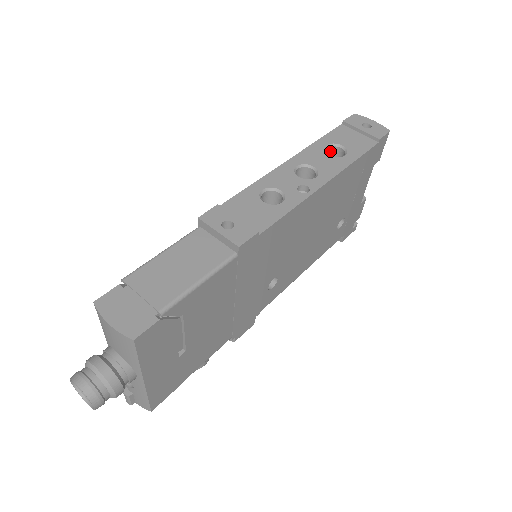
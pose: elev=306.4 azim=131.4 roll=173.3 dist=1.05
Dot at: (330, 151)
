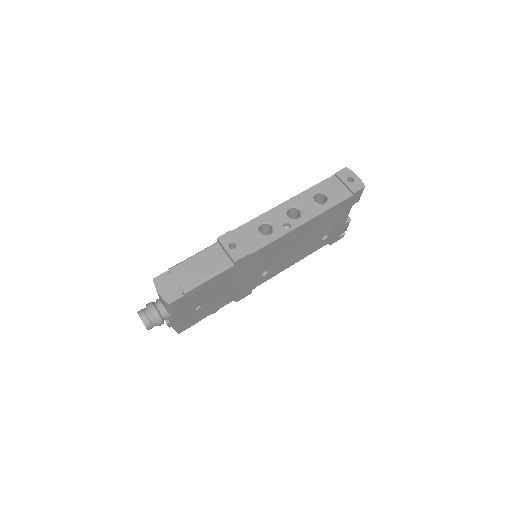
Dot at: (319, 195)
